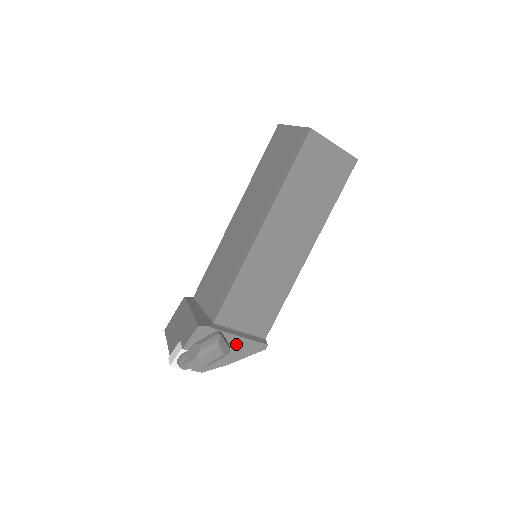
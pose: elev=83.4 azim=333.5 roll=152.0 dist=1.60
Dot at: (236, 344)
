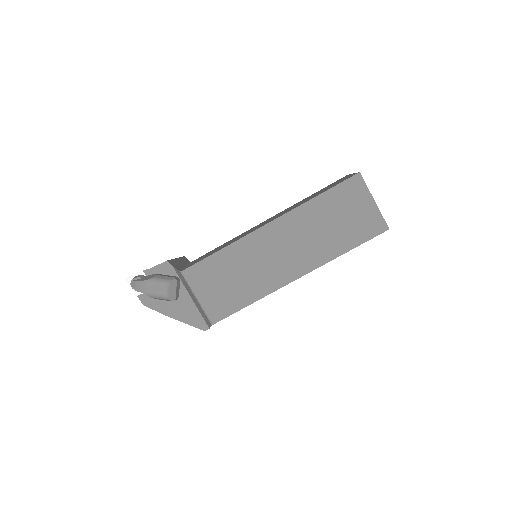
Dot at: (185, 303)
